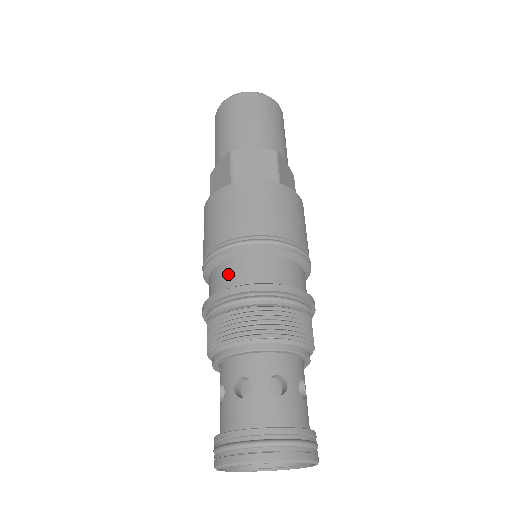
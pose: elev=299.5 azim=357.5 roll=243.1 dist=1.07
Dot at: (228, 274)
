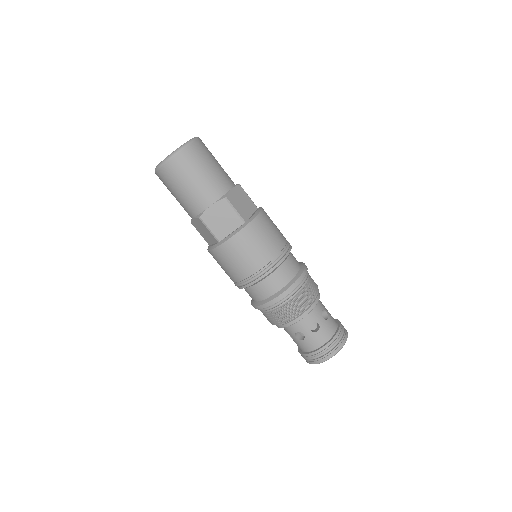
Dot at: (256, 294)
